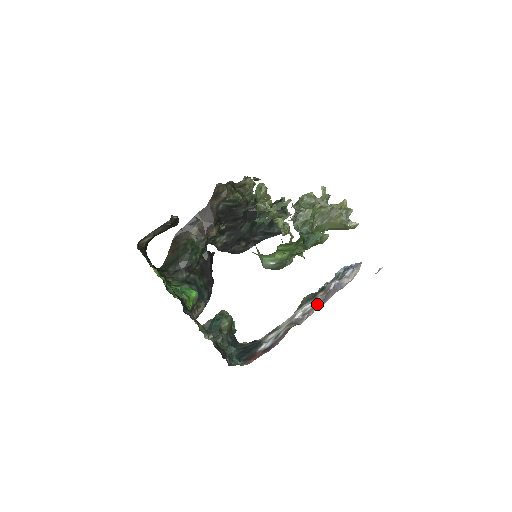
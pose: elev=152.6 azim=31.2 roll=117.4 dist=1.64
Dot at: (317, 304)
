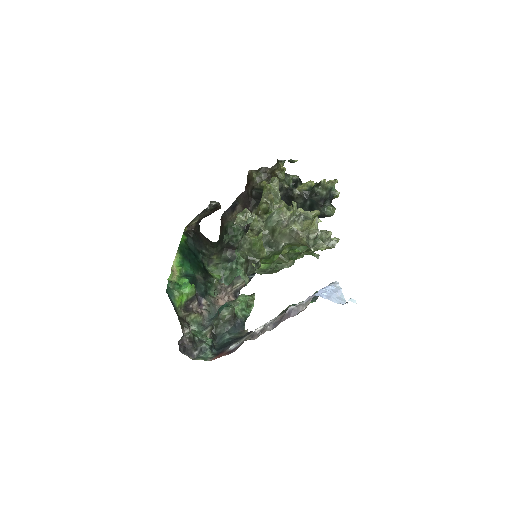
Dot at: (273, 324)
